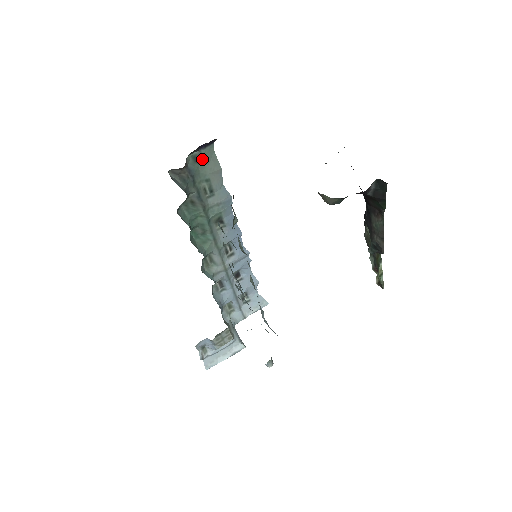
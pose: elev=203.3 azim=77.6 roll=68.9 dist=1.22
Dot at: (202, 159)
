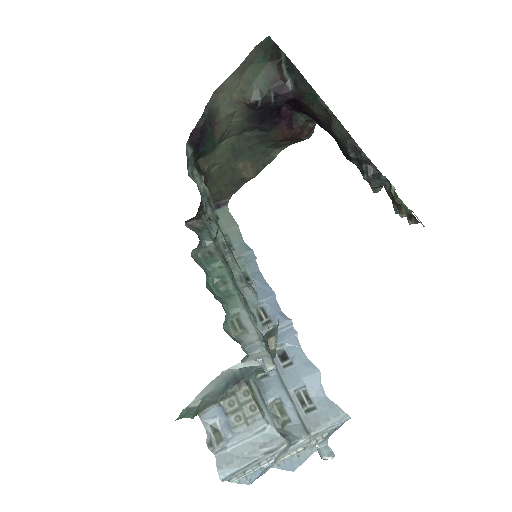
Dot at: (218, 218)
